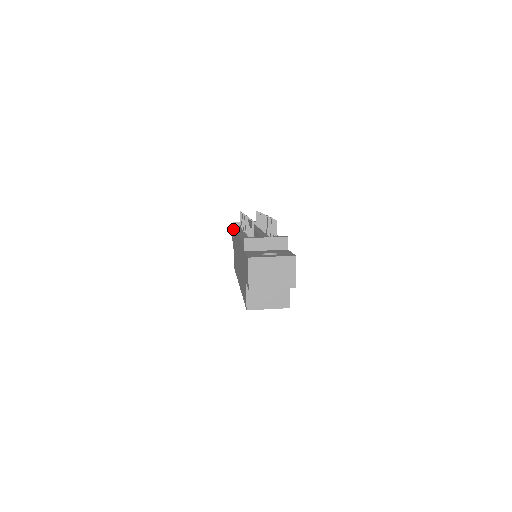
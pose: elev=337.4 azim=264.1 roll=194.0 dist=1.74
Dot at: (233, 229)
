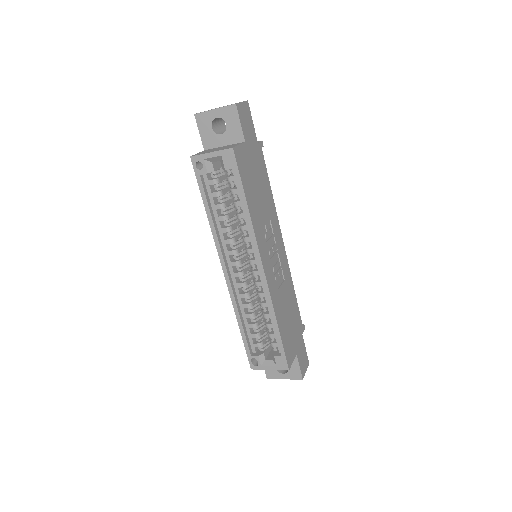
Dot at: occluded
